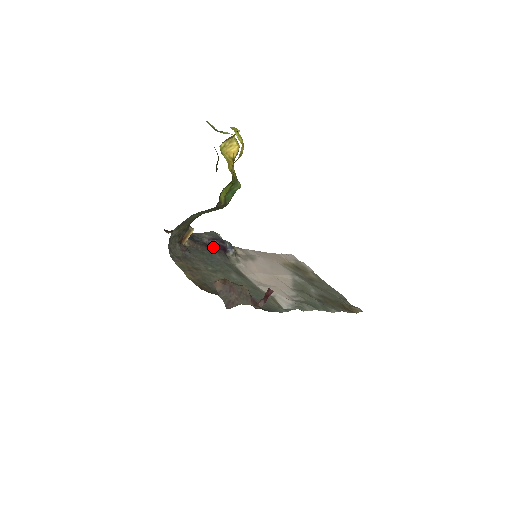
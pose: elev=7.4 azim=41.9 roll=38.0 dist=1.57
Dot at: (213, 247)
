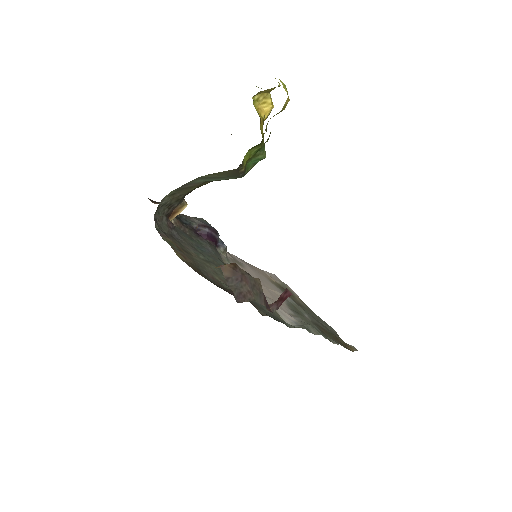
Dot at: (203, 235)
